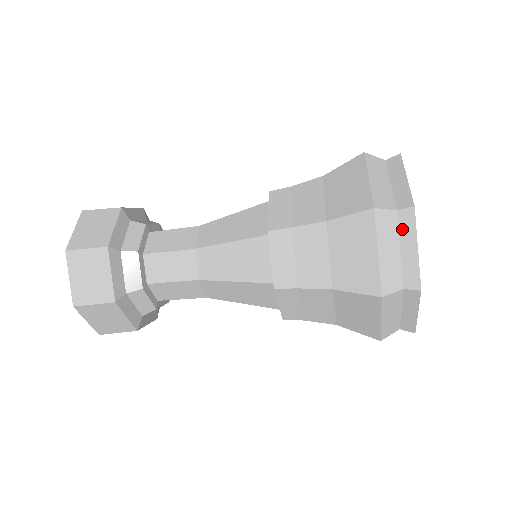
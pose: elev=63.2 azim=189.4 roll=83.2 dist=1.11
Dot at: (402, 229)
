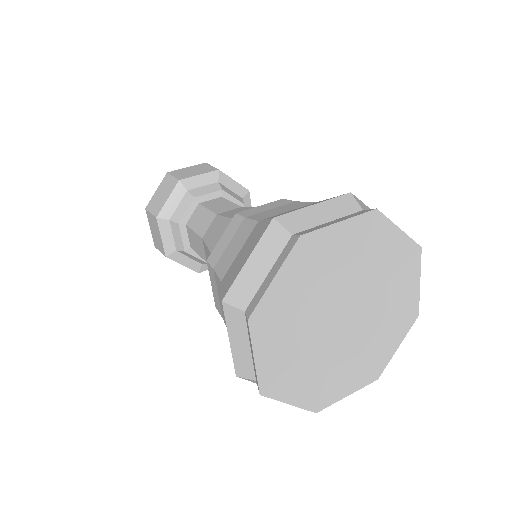
Dot at: (282, 254)
